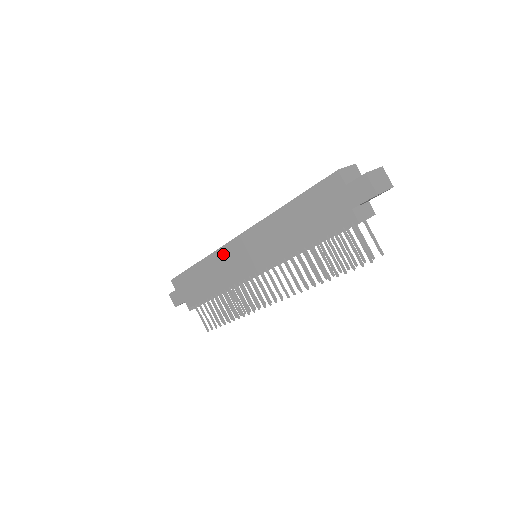
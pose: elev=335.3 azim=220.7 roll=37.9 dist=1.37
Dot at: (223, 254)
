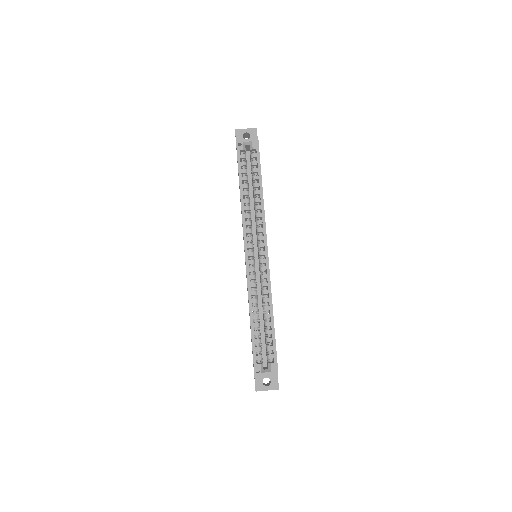
Dot at: occluded
